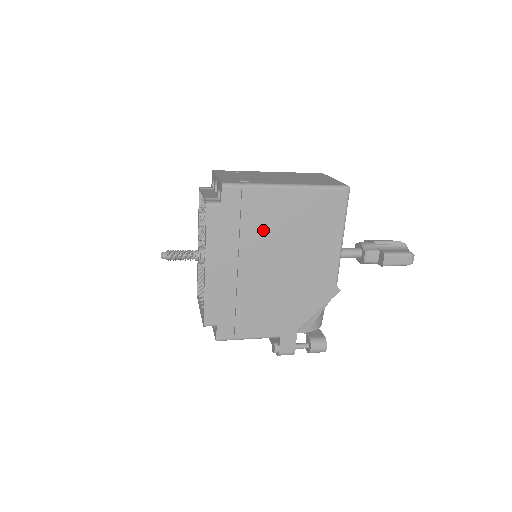
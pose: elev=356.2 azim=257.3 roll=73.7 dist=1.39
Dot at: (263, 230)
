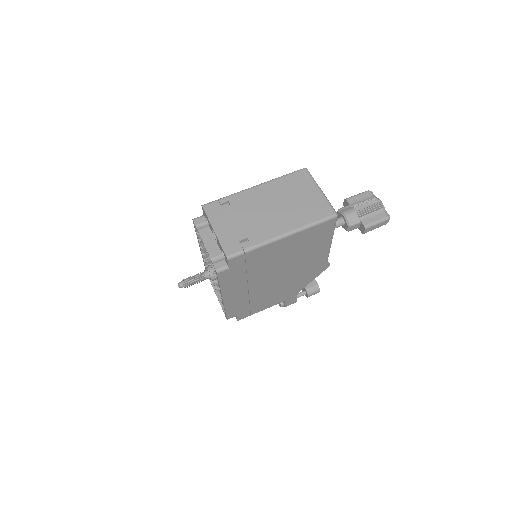
Dot at: (266, 265)
